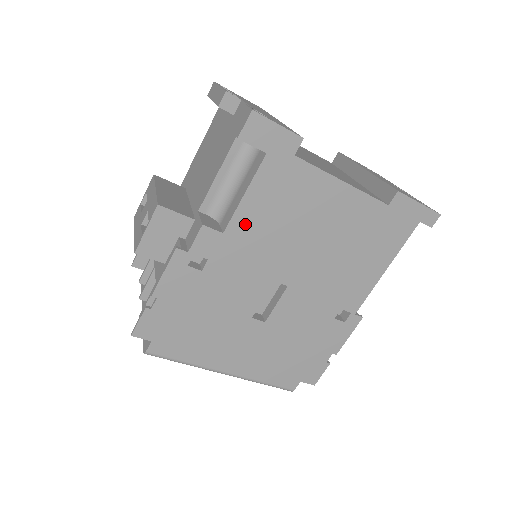
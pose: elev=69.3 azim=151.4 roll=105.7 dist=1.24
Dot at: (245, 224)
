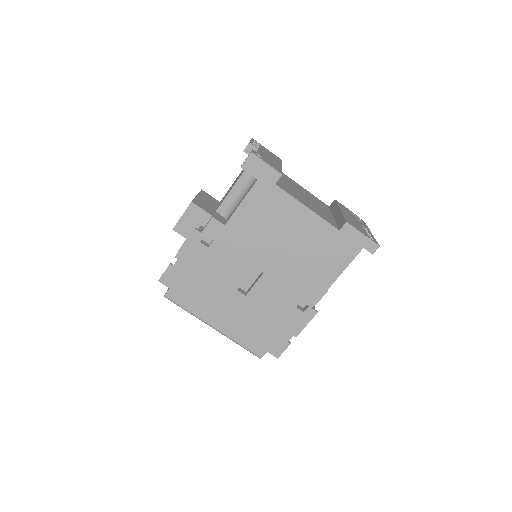
Dot at: (239, 222)
